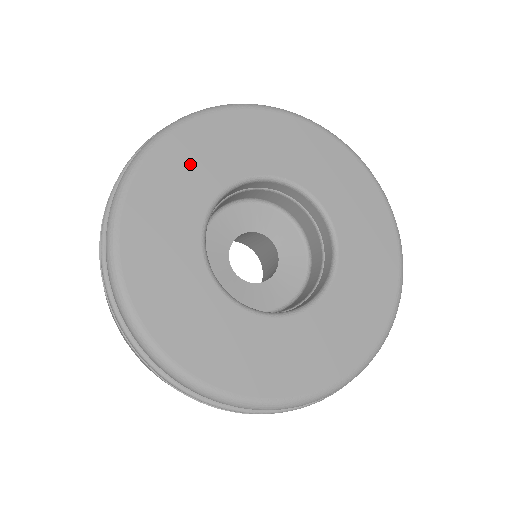
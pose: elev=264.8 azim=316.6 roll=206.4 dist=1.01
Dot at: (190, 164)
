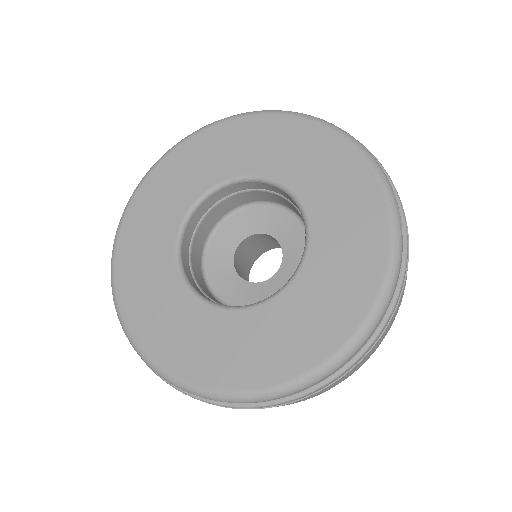
Dot at: (159, 202)
